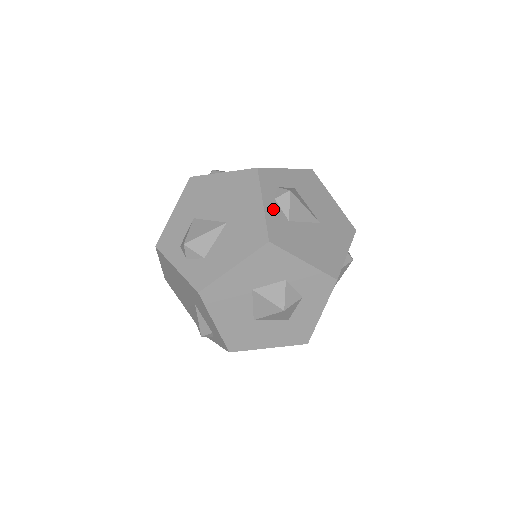
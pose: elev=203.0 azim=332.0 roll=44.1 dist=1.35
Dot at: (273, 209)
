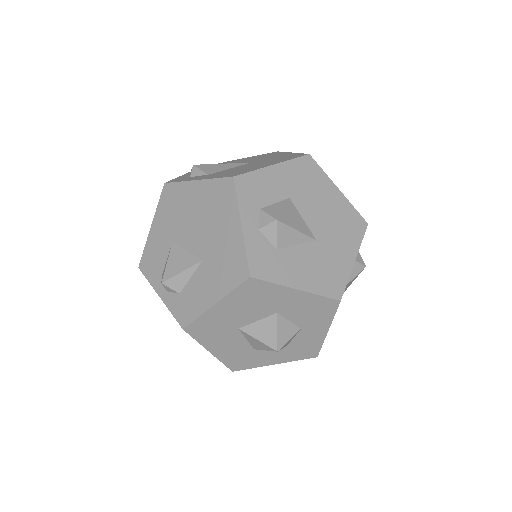
Dot at: occluded
